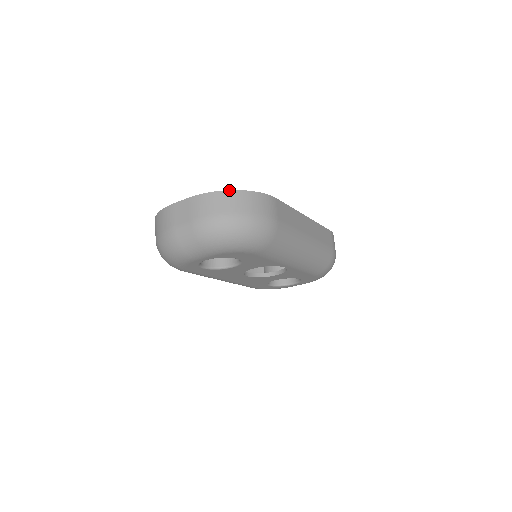
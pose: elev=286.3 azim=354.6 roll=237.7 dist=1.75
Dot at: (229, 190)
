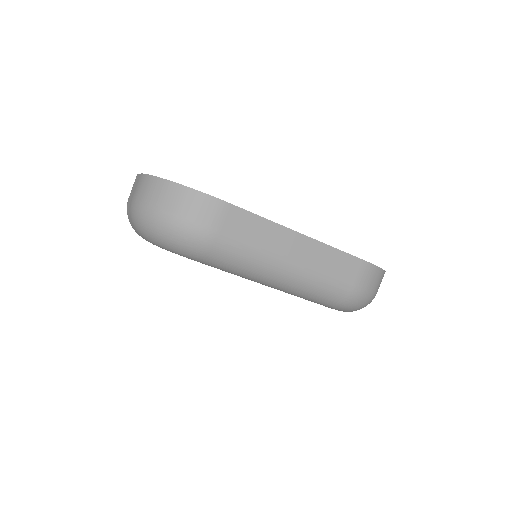
Dot at: (165, 179)
